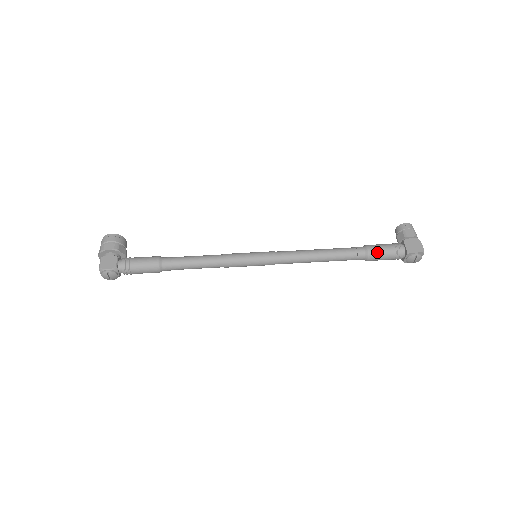
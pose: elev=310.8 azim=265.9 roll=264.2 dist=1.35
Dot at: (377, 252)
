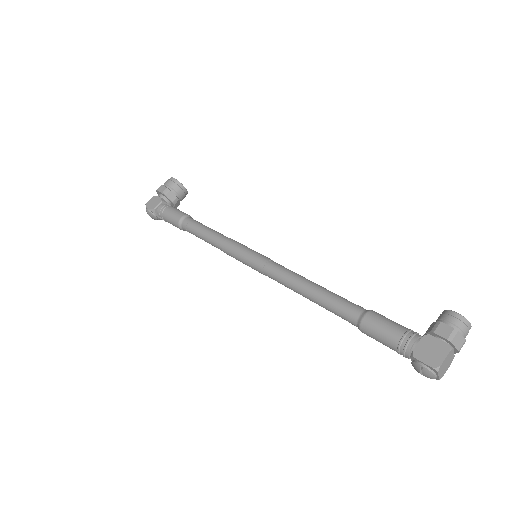
Dot at: (373, 328)
